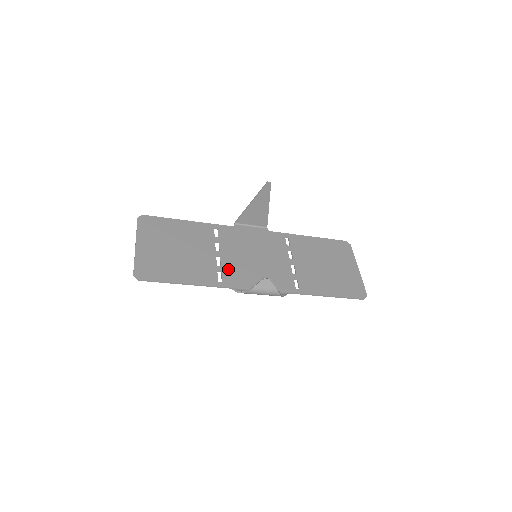
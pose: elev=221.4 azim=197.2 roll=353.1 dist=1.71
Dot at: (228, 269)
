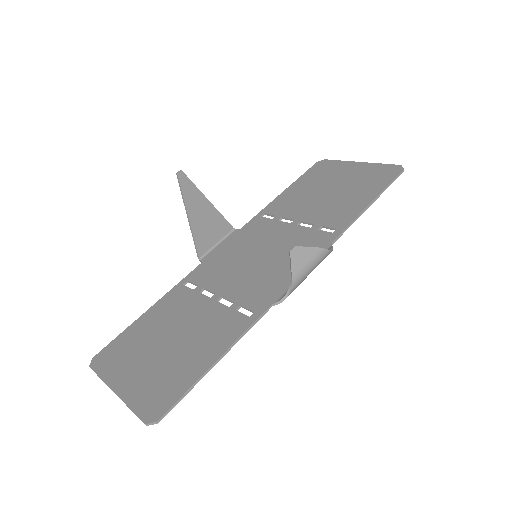
Dot at: (244, 296)
